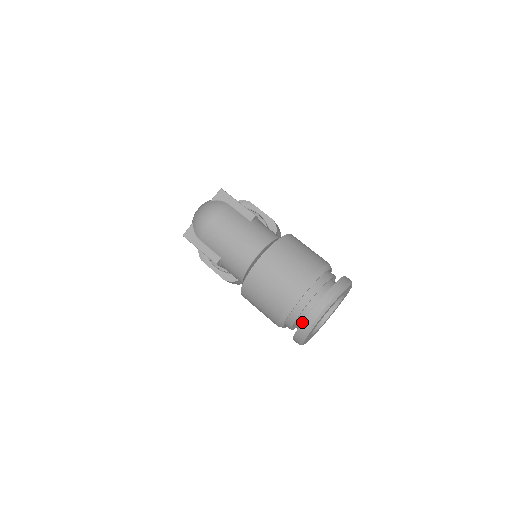
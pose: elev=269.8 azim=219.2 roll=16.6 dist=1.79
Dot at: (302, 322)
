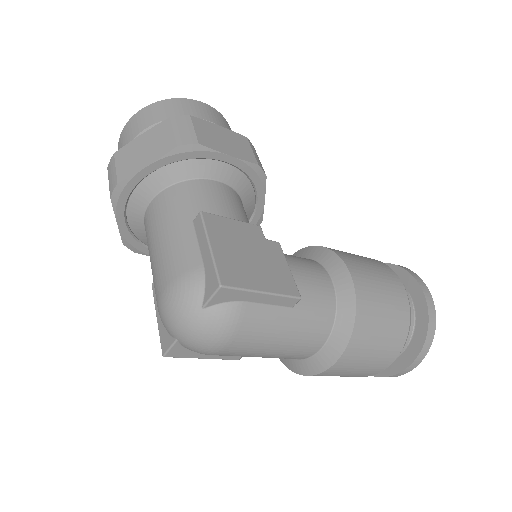
Dot at: occluded
